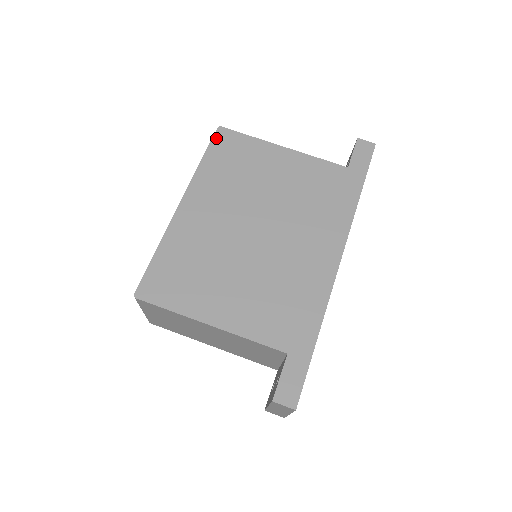
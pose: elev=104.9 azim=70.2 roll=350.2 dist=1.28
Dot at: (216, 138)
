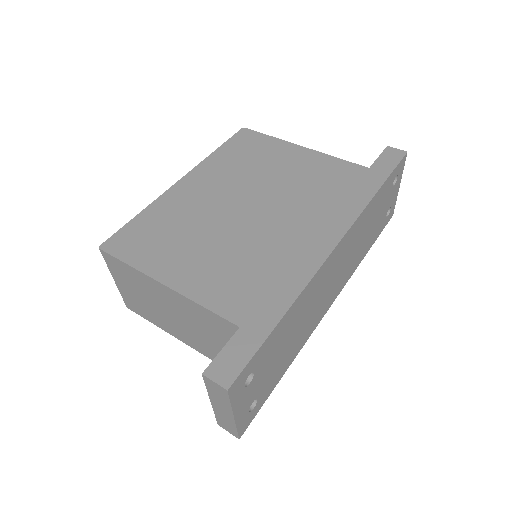
Dot at: (237, 135)
